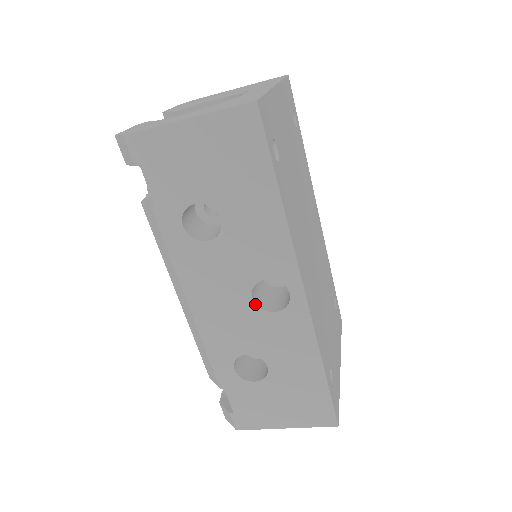
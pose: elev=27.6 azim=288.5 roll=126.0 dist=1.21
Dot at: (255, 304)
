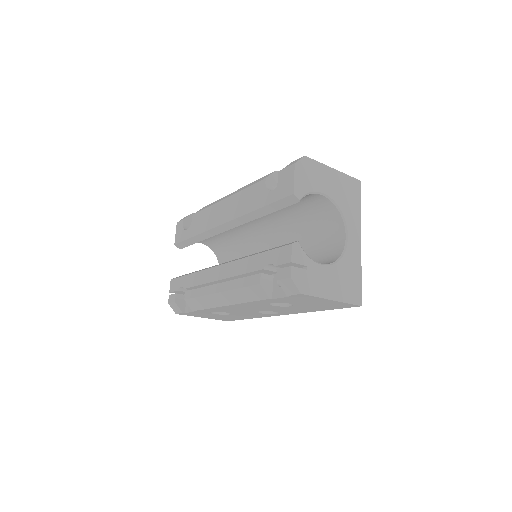
Dot at: occluded
